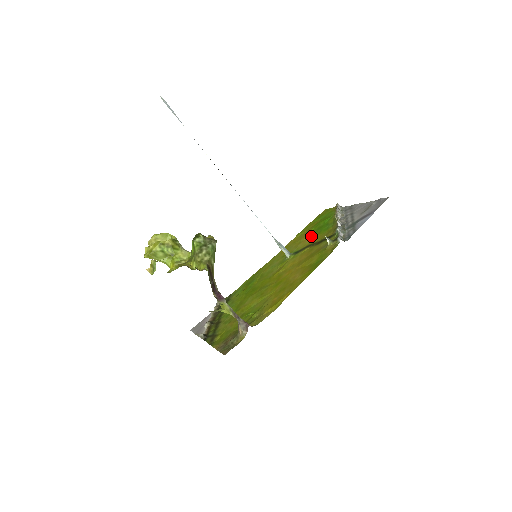
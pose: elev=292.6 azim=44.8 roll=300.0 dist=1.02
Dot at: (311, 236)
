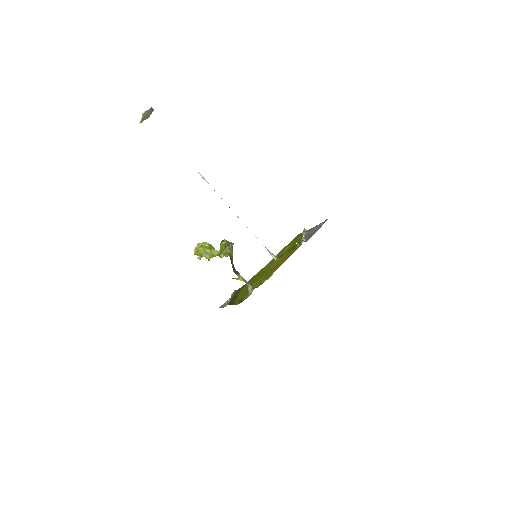
Dot at: (289, 247)
